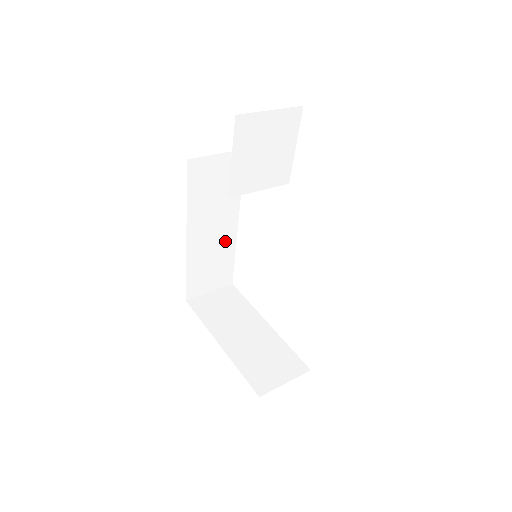
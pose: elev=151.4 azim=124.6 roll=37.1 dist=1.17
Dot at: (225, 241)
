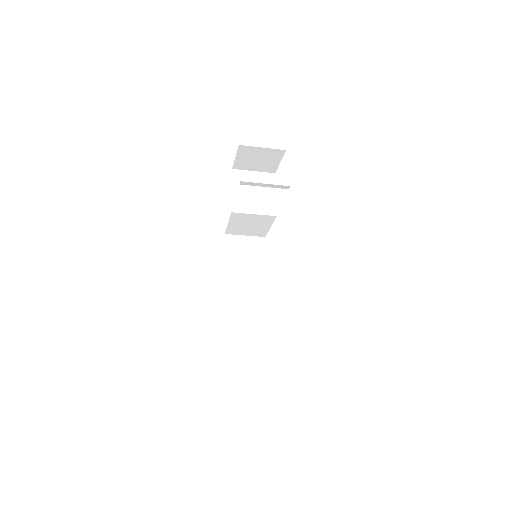
Dot at: (257, 304)
